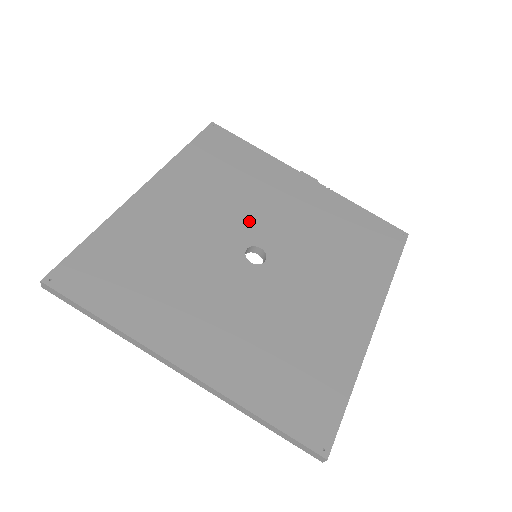
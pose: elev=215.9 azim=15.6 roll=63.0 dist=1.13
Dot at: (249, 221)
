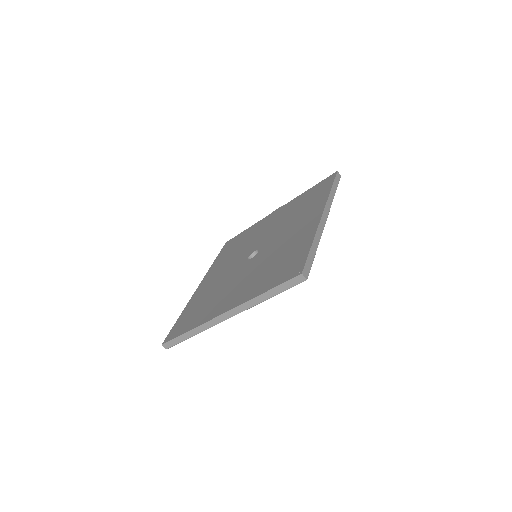
Dot at: (248, 250)
